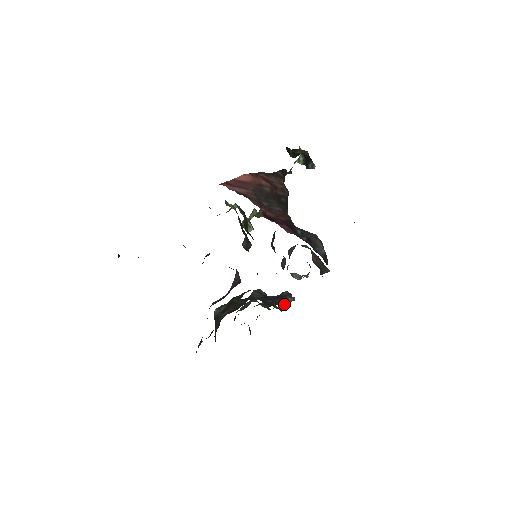
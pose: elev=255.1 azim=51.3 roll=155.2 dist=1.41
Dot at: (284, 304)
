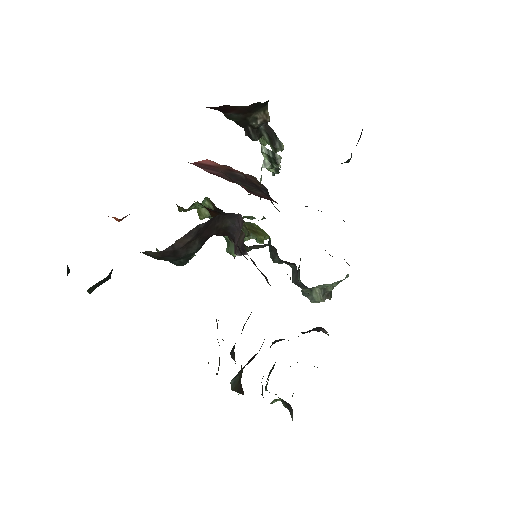
Dot at: (318, 331)
